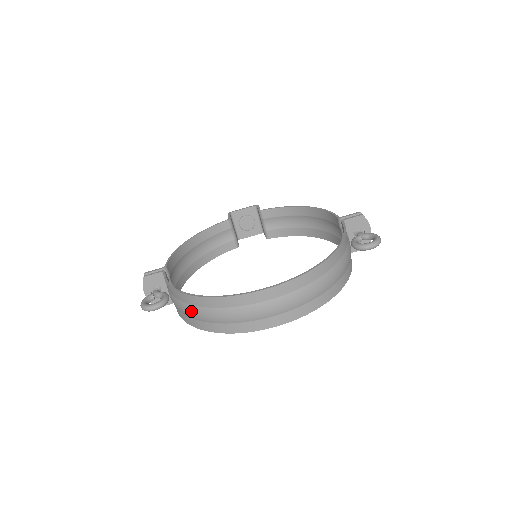
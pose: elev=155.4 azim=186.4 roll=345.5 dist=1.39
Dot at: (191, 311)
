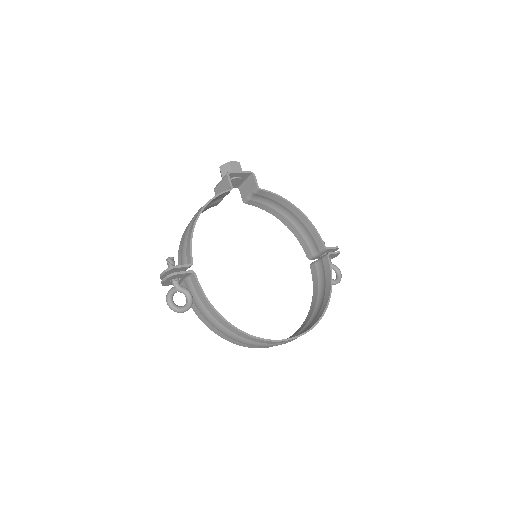
Dot at: (223, 330)
